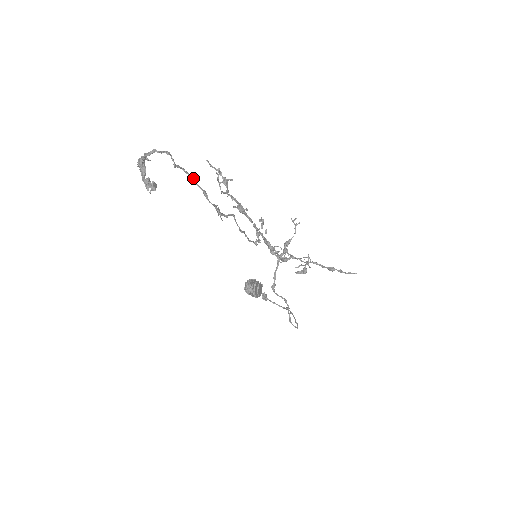
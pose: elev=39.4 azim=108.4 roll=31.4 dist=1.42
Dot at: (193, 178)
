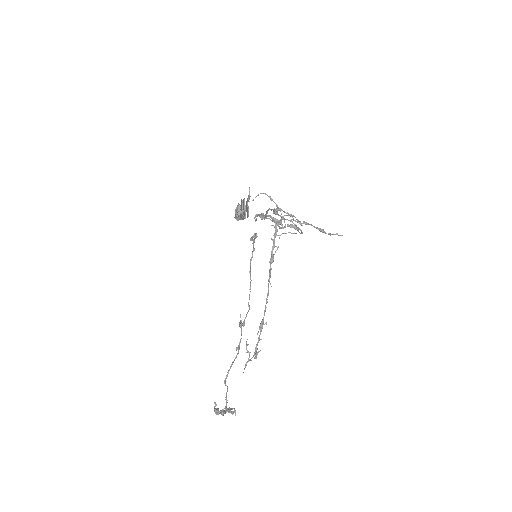
Dot at: occluded
